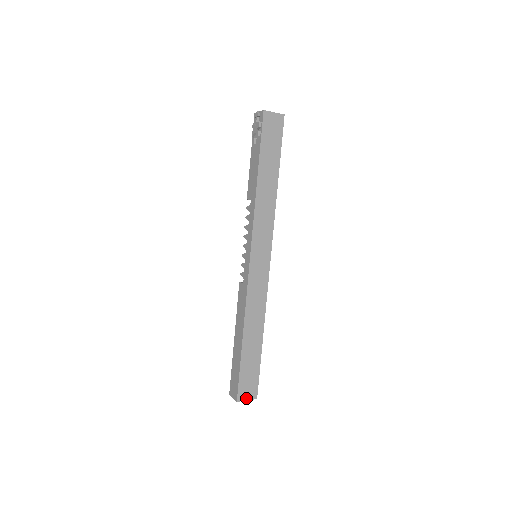
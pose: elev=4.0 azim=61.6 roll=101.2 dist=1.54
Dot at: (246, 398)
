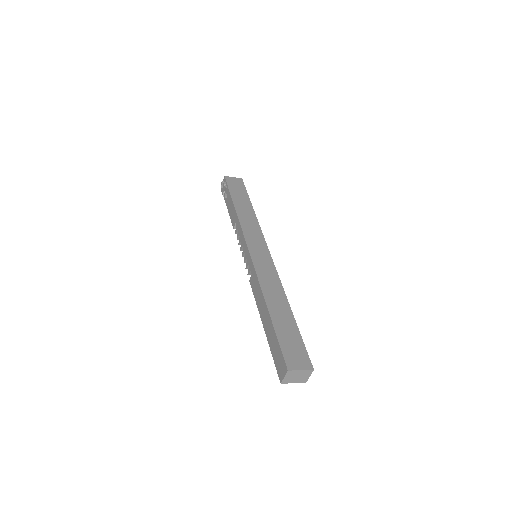
Dot at: (299, 368)
